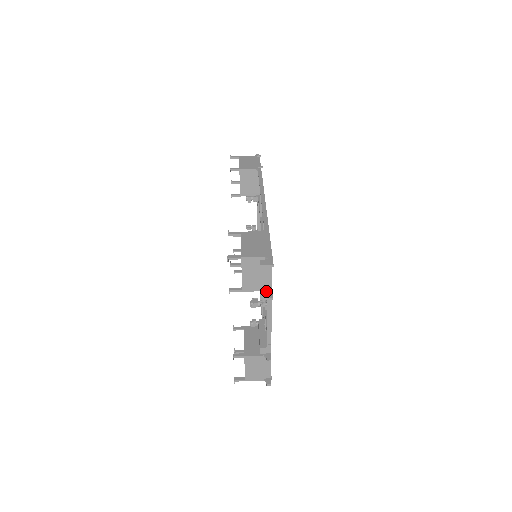
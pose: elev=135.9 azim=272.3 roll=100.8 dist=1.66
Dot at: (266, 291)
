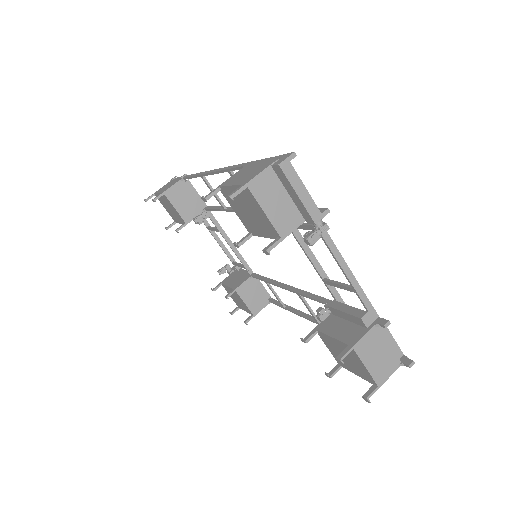
Dot at: (313, 203)
